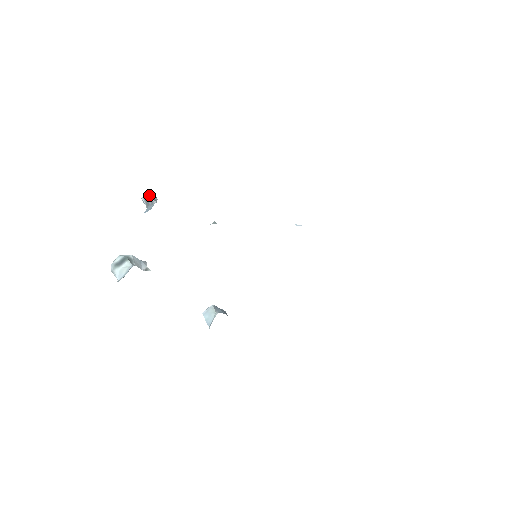
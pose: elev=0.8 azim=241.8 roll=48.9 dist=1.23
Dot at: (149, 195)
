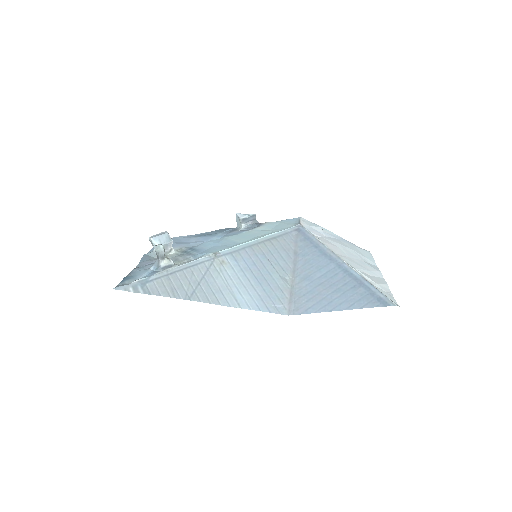
Dot at: (157, 253)
